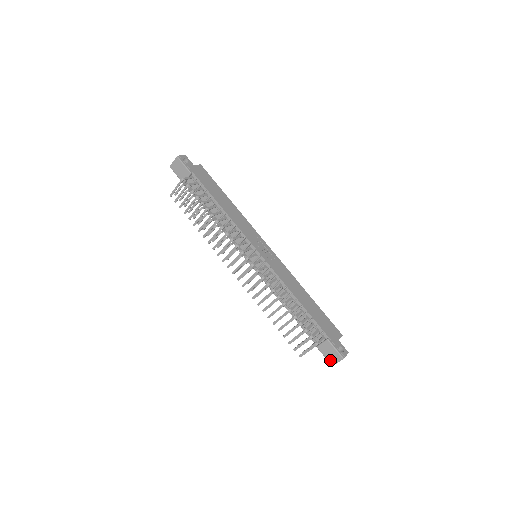
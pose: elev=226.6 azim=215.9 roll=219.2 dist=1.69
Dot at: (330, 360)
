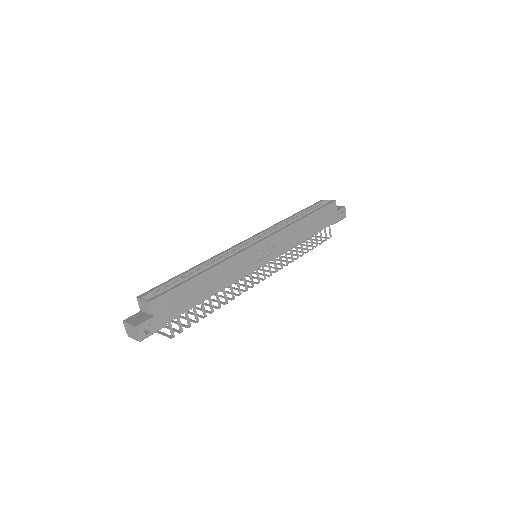
Dot at: occluded
